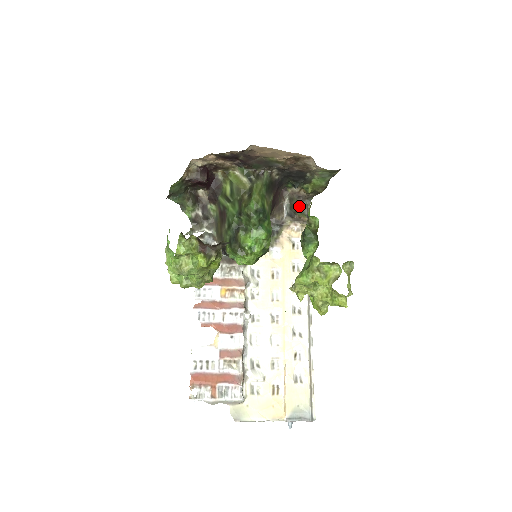
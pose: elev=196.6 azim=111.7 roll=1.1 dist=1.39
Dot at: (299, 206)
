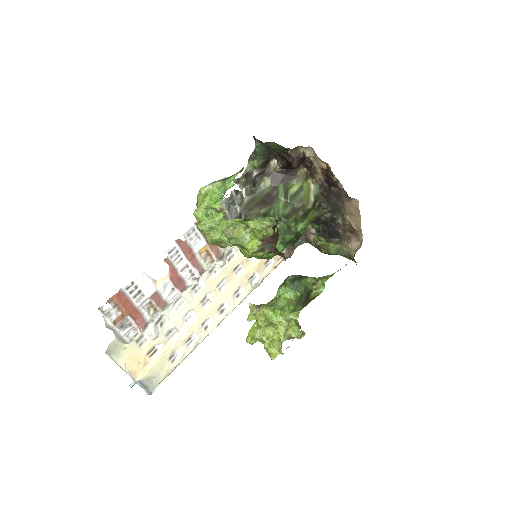
Dot at: (298, 240)
